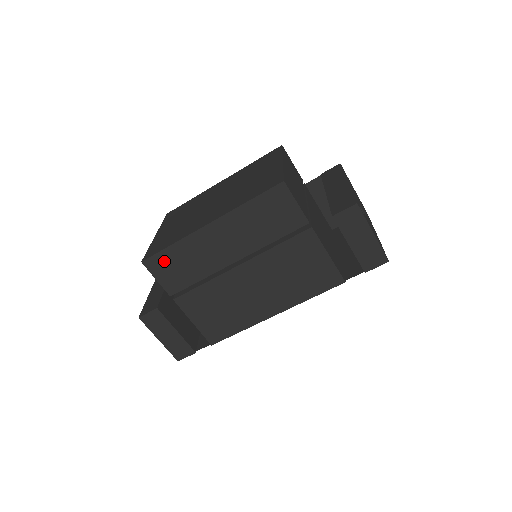
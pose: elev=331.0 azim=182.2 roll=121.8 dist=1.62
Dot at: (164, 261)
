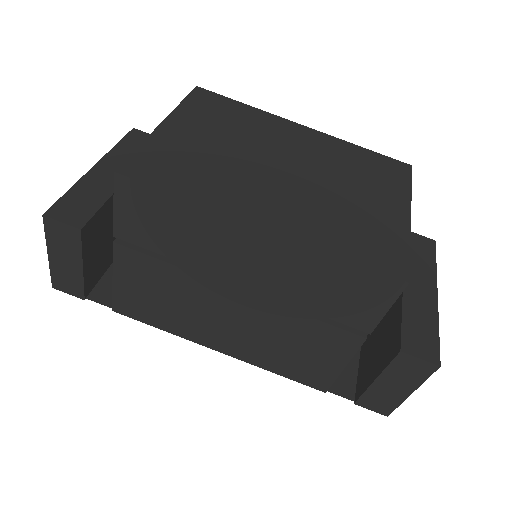
Dot at: (149, 201)
